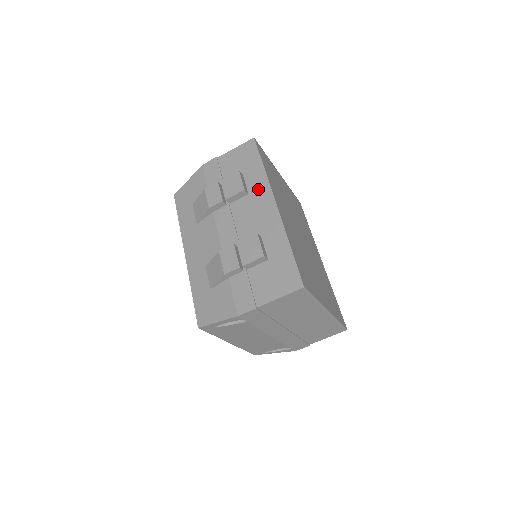
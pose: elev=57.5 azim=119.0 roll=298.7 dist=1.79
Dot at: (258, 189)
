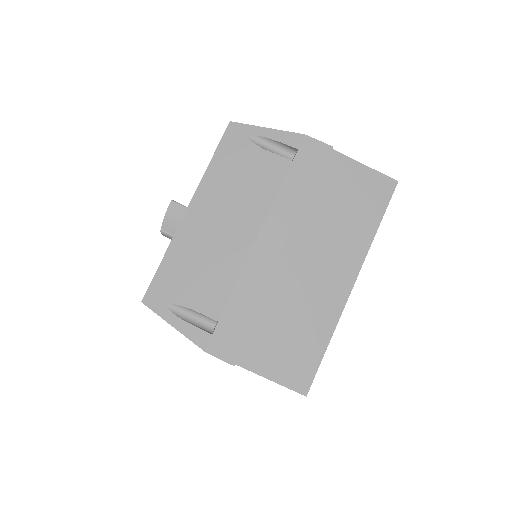
Dot at: occluded
